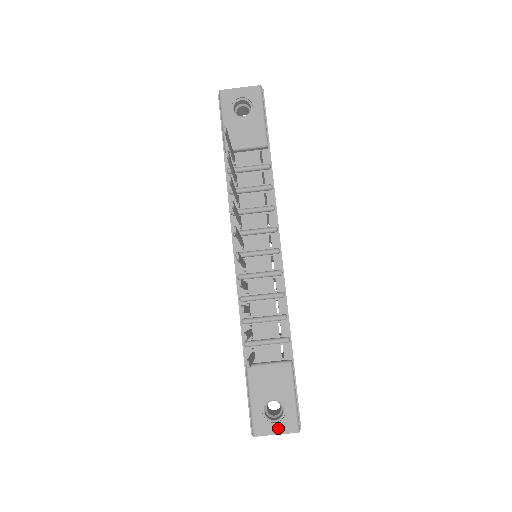
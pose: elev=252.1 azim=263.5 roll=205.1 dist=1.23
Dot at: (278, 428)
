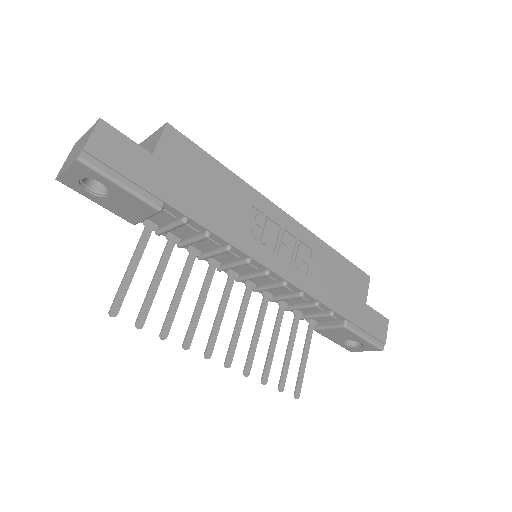
Dot at: (364, 350)
